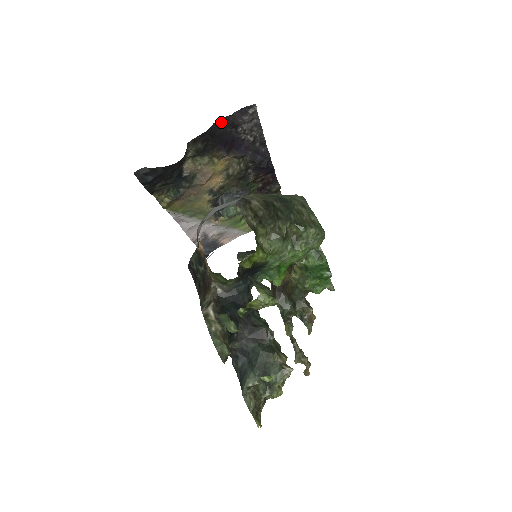
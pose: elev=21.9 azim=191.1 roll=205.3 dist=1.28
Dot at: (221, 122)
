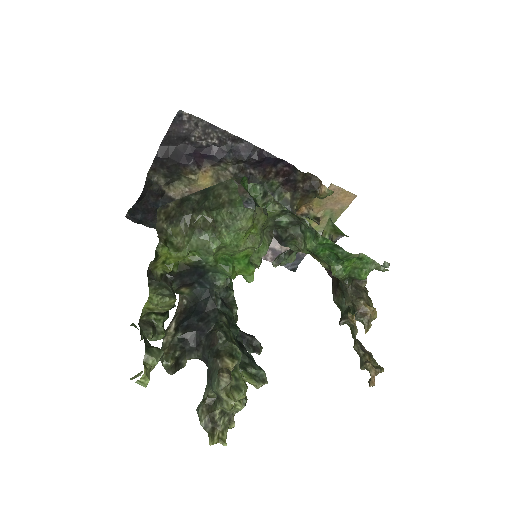
Dot at: (166, 142)
